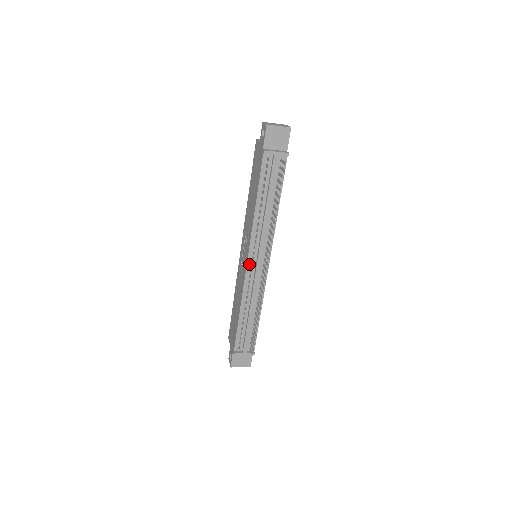
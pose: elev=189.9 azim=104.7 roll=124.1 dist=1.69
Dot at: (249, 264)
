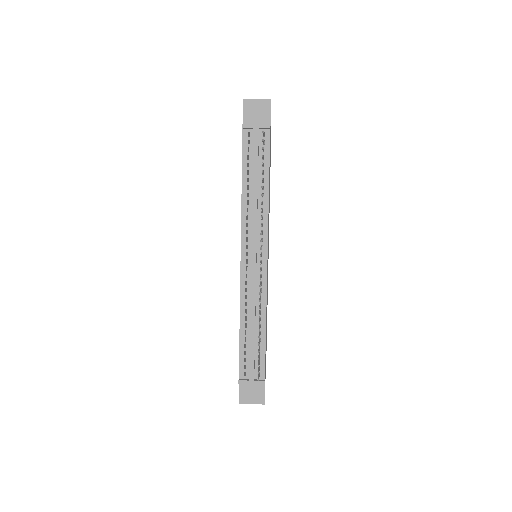
Dot at: (243, 260)
